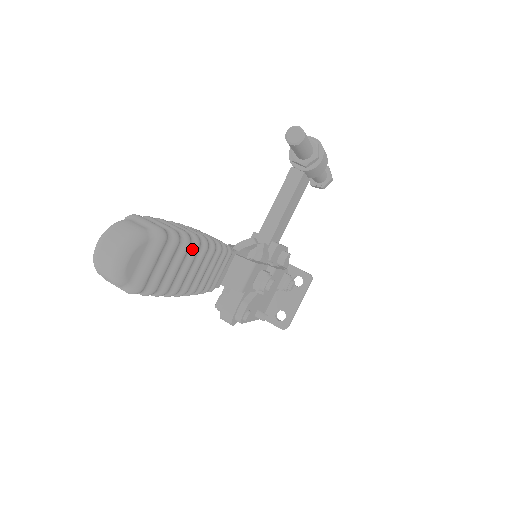
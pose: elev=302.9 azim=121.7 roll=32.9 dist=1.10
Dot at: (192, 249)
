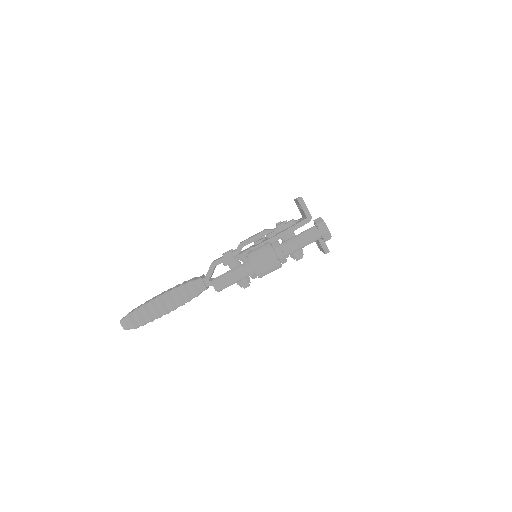
Dot at: occluded
